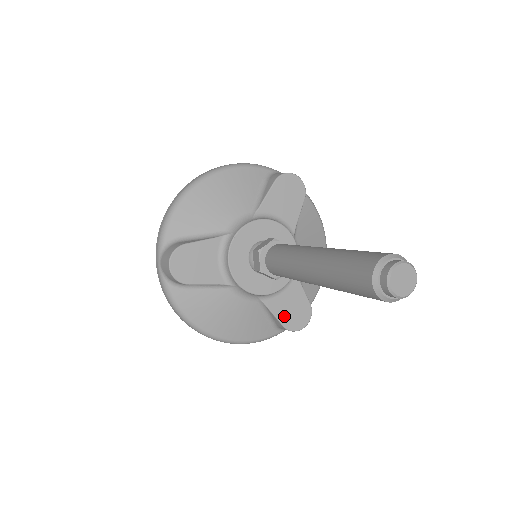
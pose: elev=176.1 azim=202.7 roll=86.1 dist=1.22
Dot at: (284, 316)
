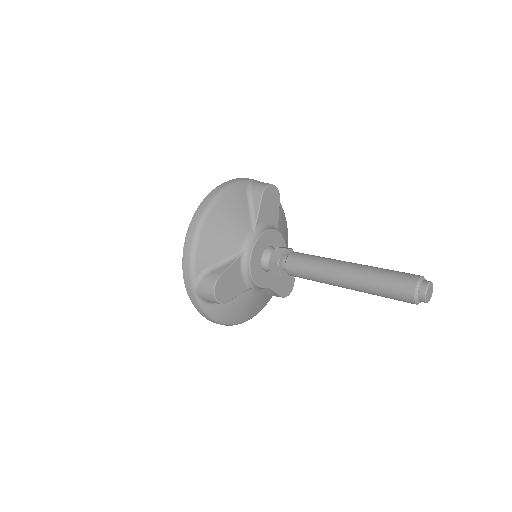
Dot at: (281, 290)
